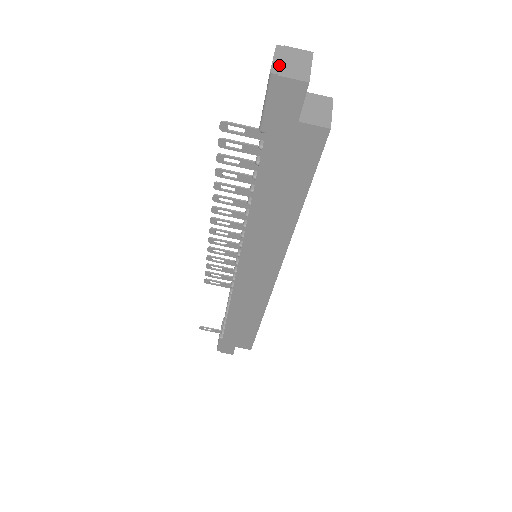
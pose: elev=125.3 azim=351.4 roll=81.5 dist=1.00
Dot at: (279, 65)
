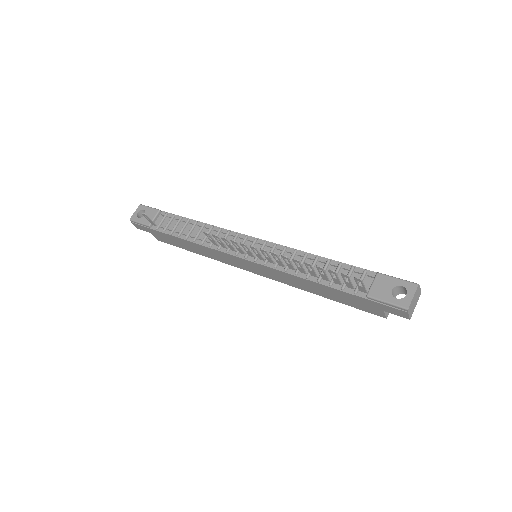
Dot at: (412, 303)
